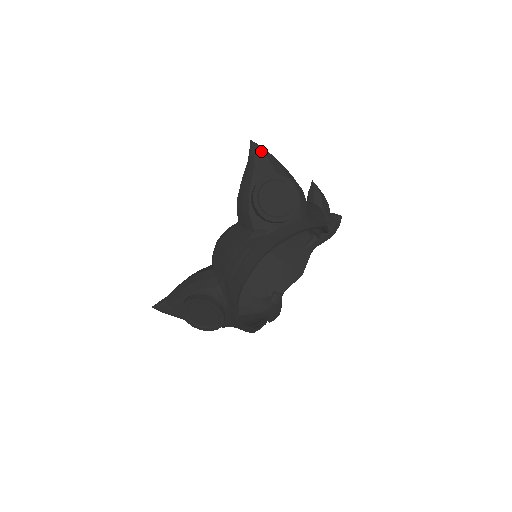
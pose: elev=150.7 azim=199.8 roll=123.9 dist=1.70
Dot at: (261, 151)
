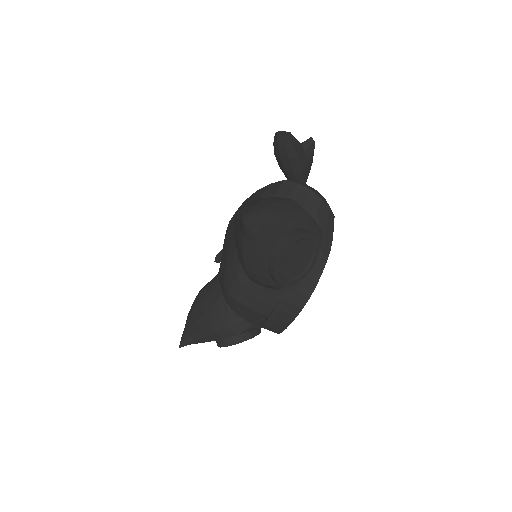
Dot at: (259, 225)
